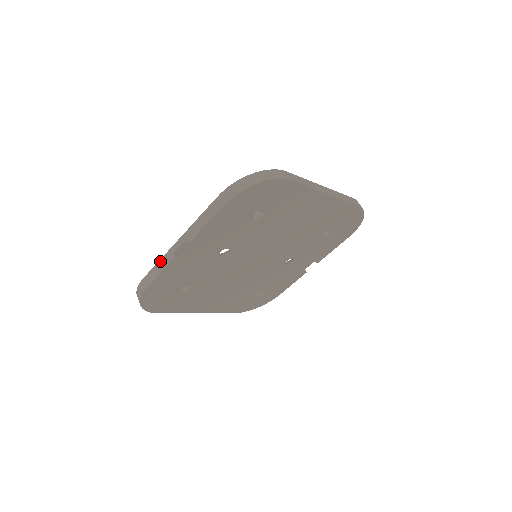
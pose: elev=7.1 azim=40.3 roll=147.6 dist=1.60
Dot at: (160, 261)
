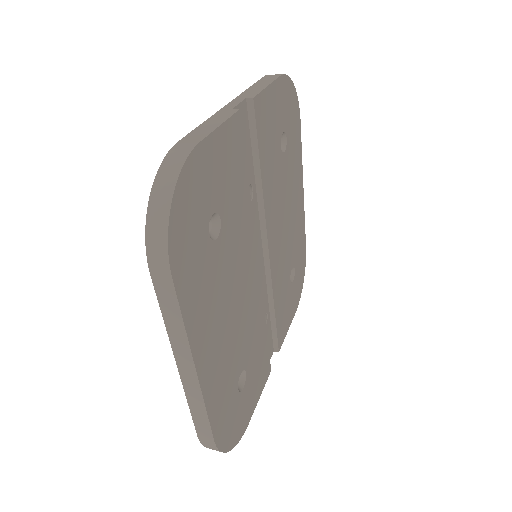
Dot at: (208, 120)
